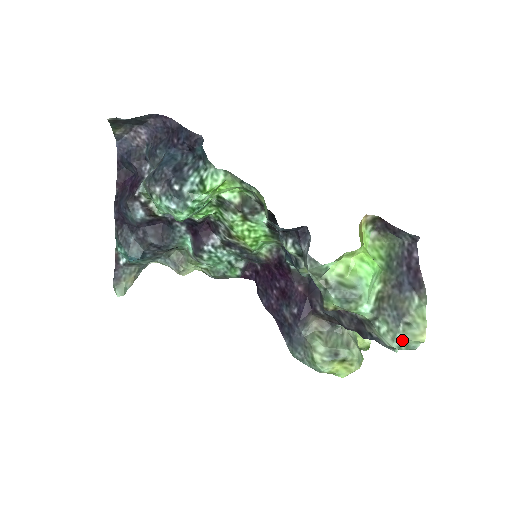
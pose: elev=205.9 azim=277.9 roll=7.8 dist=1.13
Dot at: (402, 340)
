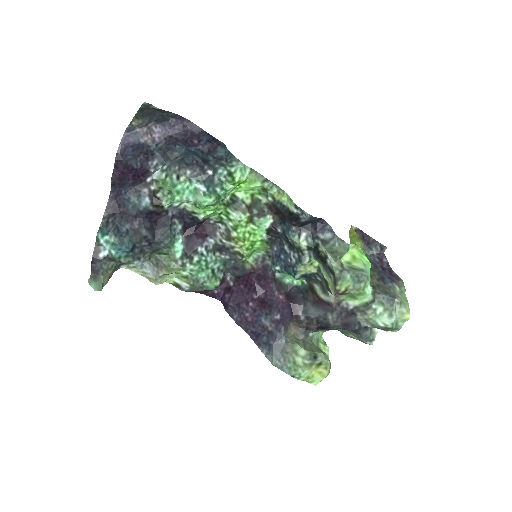
Dot at: (395, 317)
